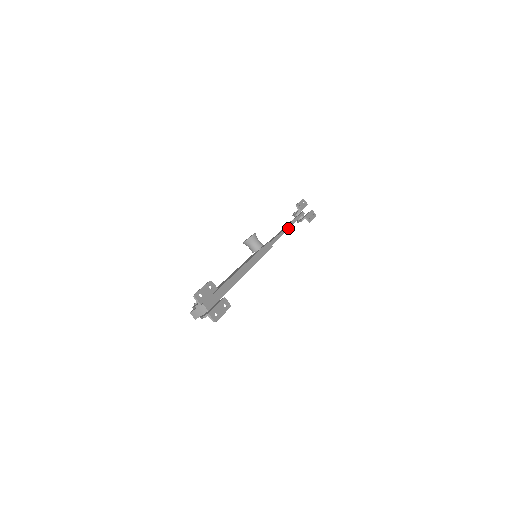
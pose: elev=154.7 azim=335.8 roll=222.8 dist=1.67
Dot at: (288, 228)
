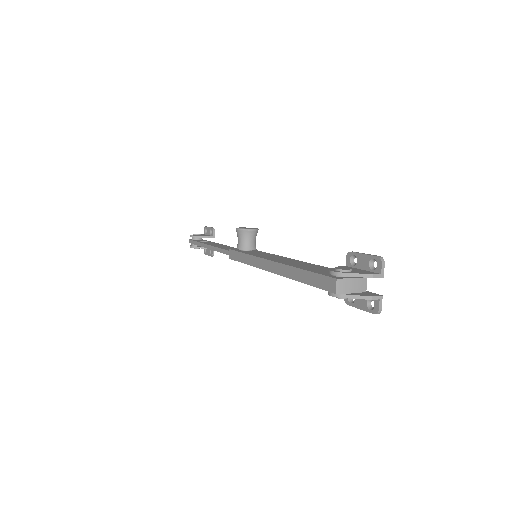
Dot at: occluded
